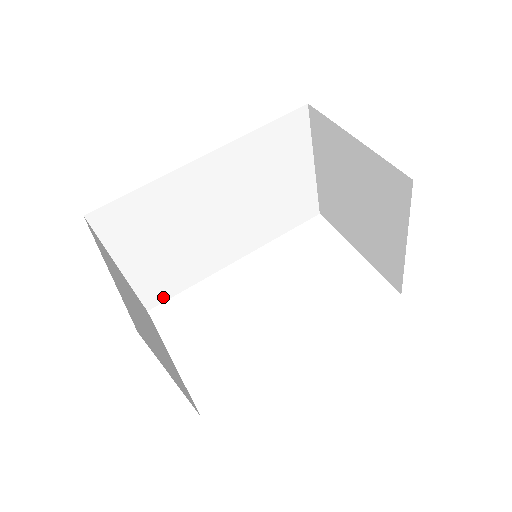
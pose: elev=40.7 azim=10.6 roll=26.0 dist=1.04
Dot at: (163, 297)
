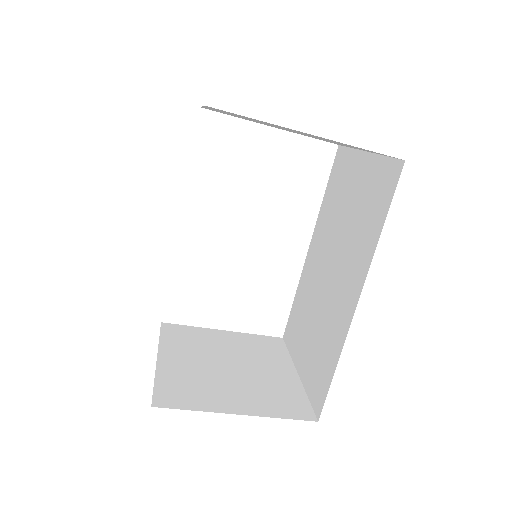
Dot at: occluded
